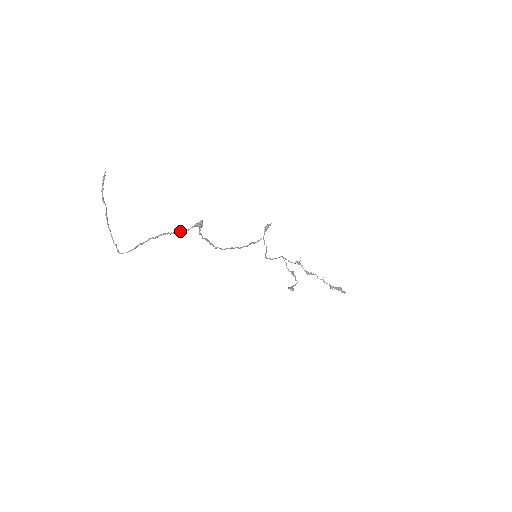
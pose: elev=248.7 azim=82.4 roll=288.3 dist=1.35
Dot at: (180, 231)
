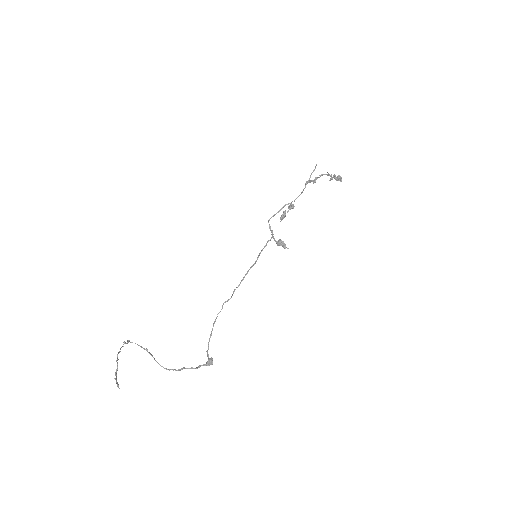
Dot at: occluded
